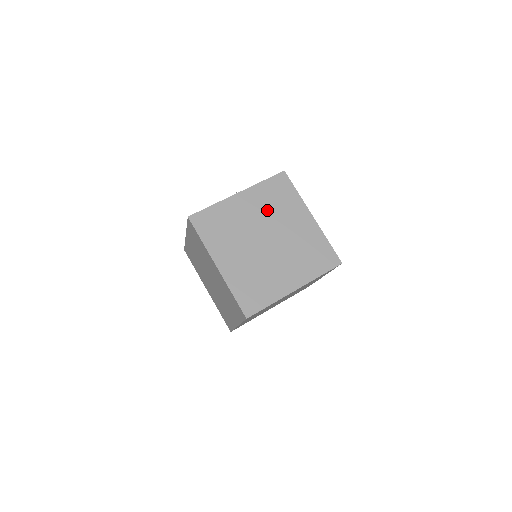
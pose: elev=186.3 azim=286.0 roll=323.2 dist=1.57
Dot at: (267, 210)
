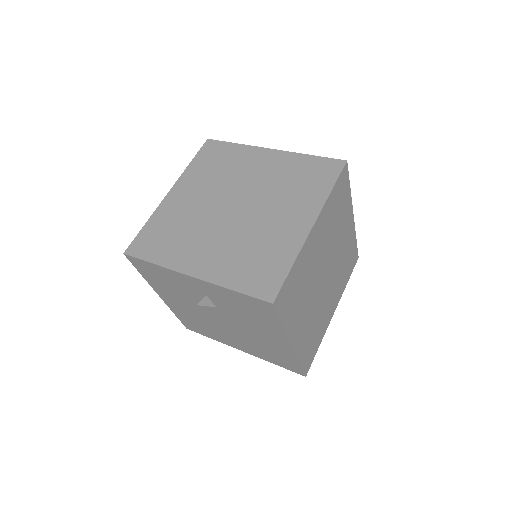
Dot at: occluded
